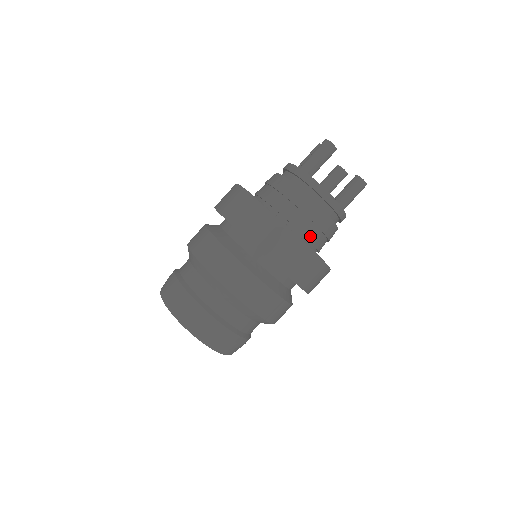
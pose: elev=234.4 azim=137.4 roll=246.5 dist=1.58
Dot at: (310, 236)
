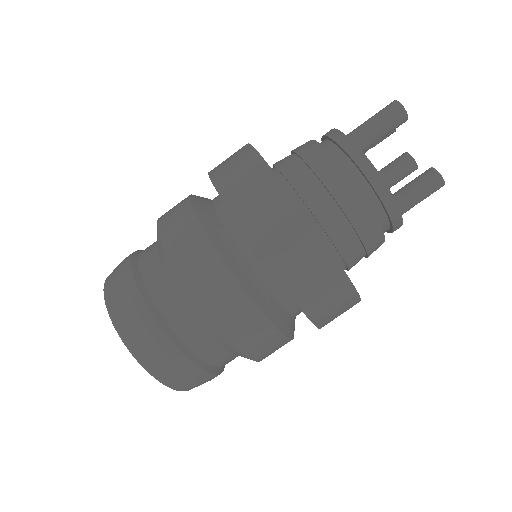
Dot at: (338, 238)
